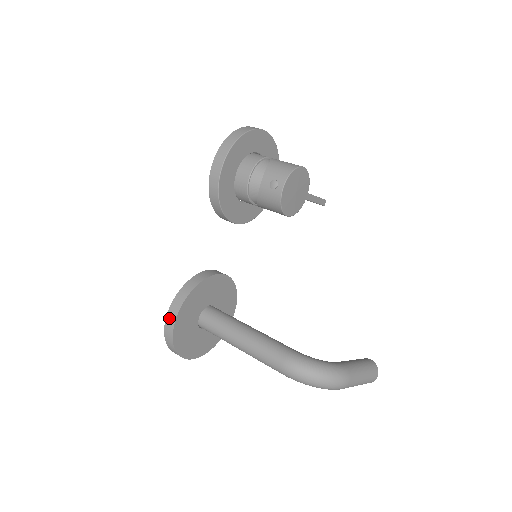
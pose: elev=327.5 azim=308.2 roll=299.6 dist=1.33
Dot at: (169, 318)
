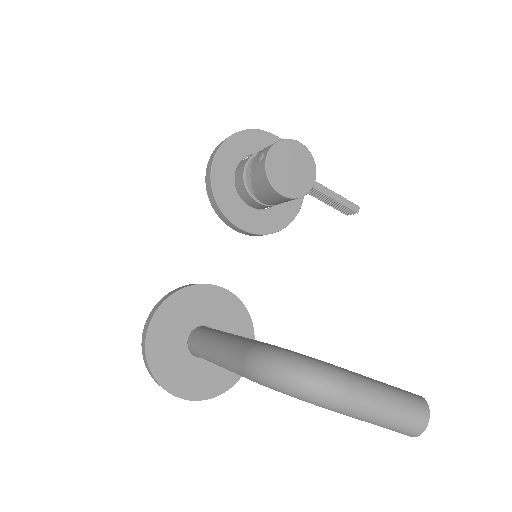
Dot at: (146, 324)
